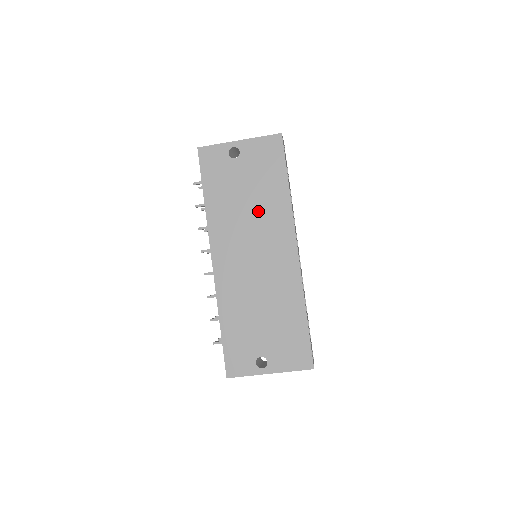
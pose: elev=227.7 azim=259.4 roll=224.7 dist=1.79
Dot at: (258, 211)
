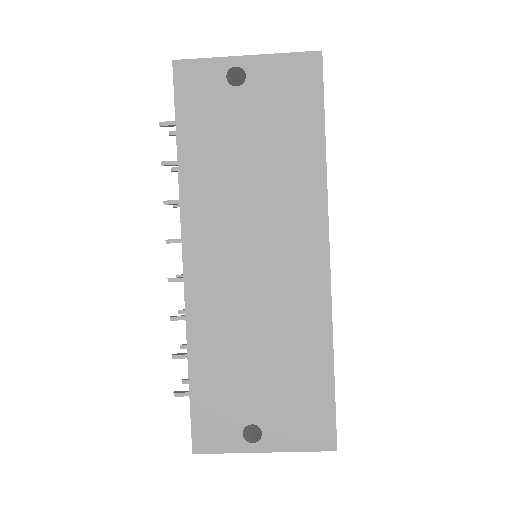
Dot at: (269, 183)
